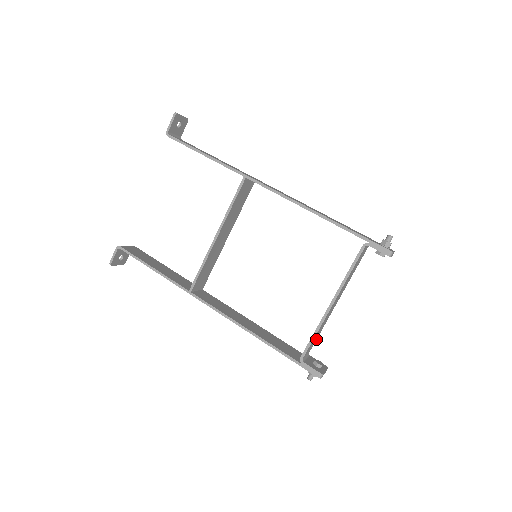
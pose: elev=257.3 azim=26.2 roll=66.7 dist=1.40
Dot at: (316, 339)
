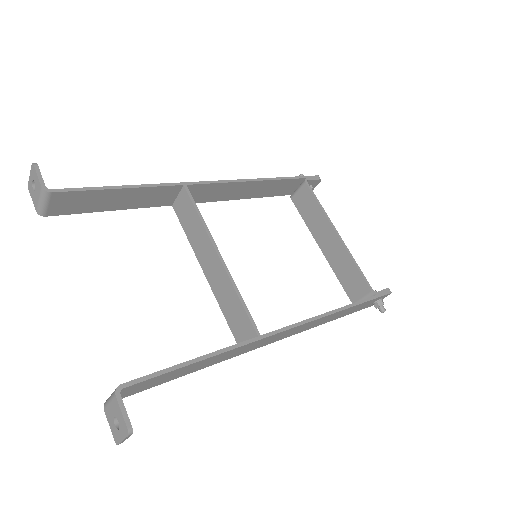
Dot at: (346, 288)
